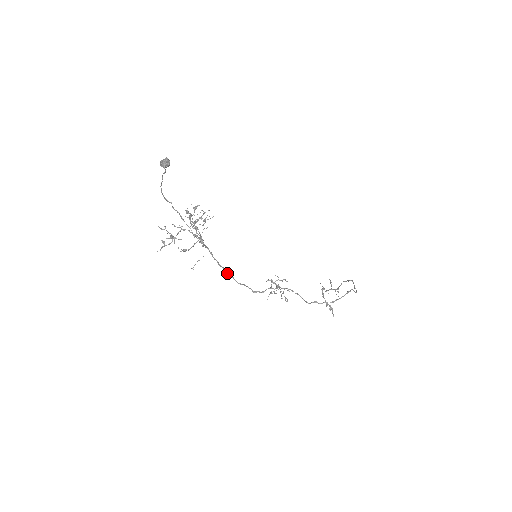
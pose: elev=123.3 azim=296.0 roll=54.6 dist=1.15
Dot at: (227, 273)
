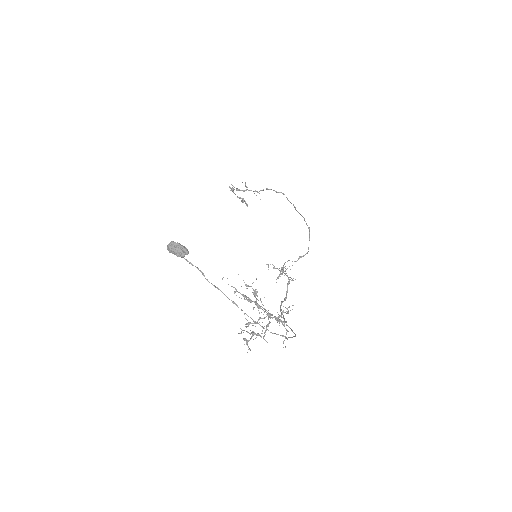
Dot at: (282, 314)
